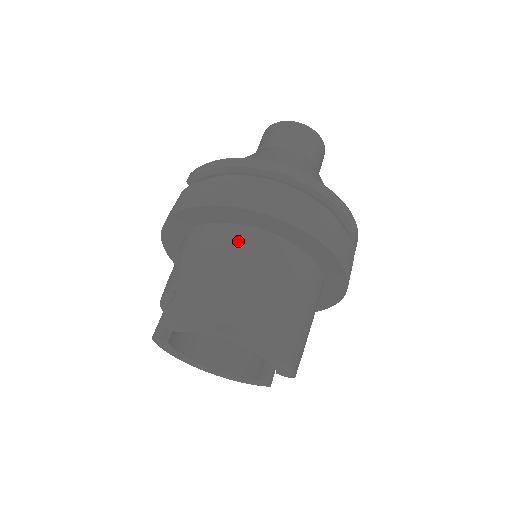
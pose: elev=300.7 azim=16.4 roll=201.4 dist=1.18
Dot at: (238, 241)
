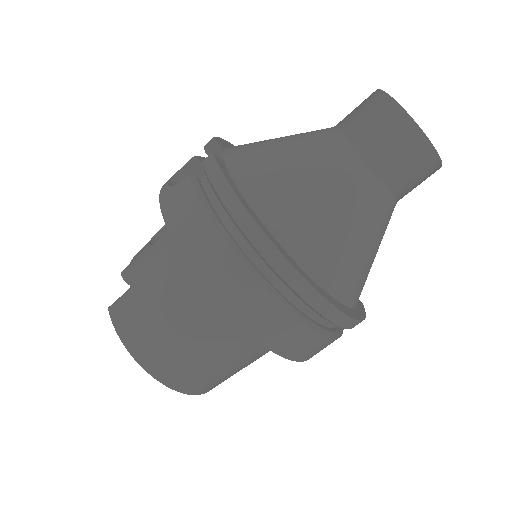
Dot at: (201, 298)
